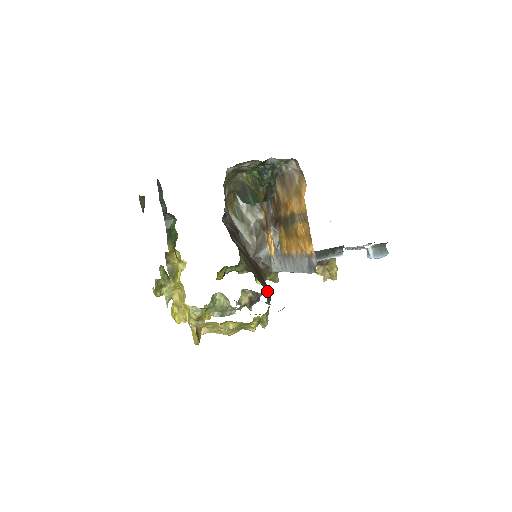
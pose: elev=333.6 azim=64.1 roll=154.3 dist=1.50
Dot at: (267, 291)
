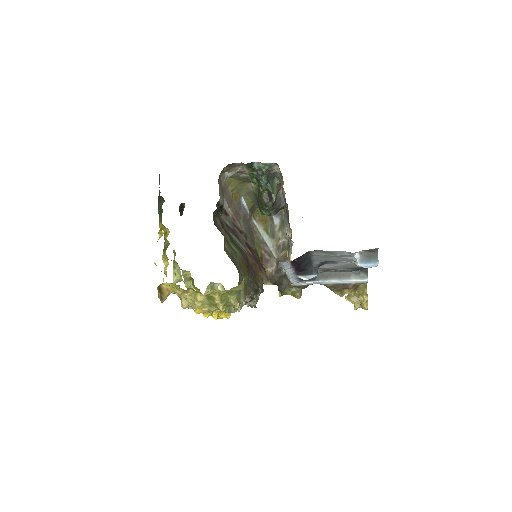
Dot at: (251, 283)
